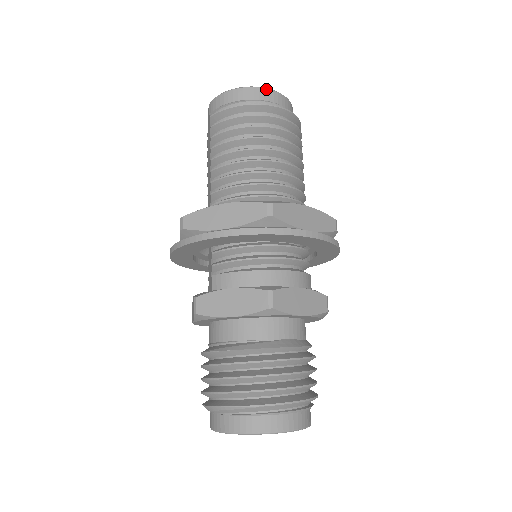
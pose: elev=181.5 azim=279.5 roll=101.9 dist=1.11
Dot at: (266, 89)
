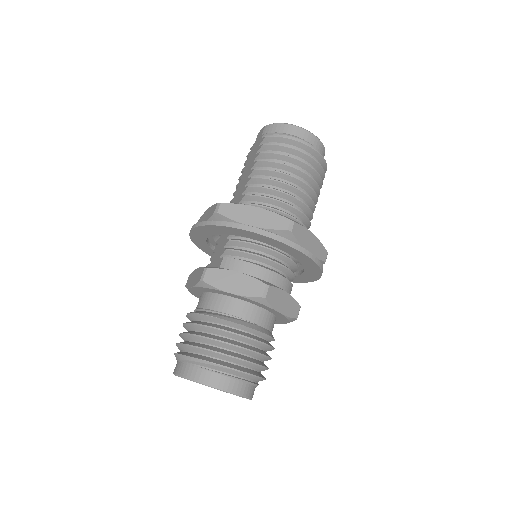
Dot at: (314, 135)
